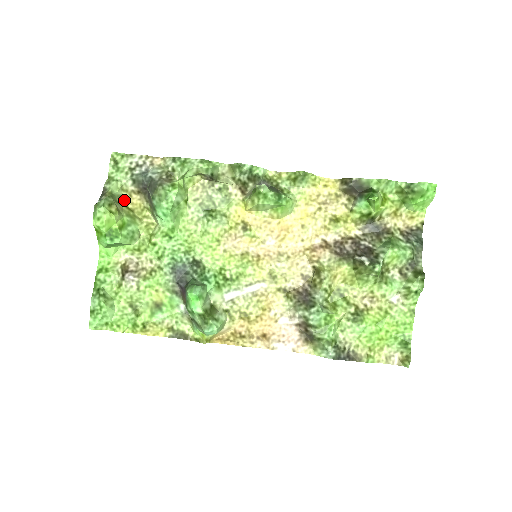
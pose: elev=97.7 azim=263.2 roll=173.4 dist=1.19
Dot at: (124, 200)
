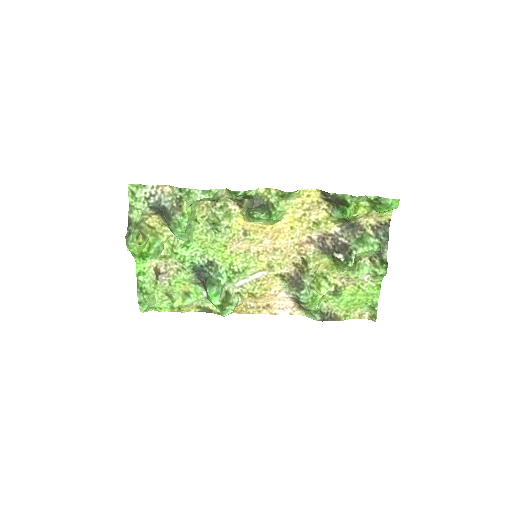
Dot at: (146, 220)
